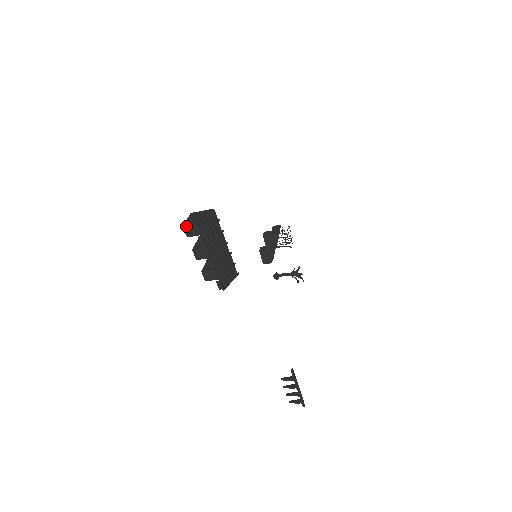
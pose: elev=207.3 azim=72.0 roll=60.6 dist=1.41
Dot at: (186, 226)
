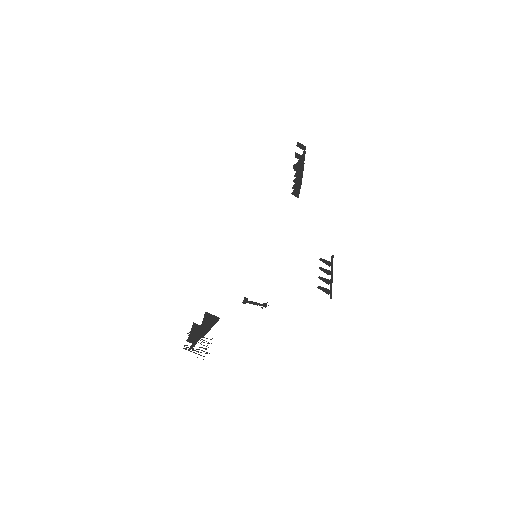
Dot at: (299, 143)
